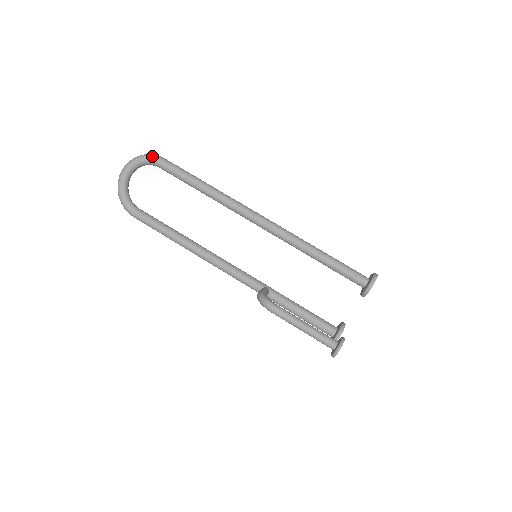
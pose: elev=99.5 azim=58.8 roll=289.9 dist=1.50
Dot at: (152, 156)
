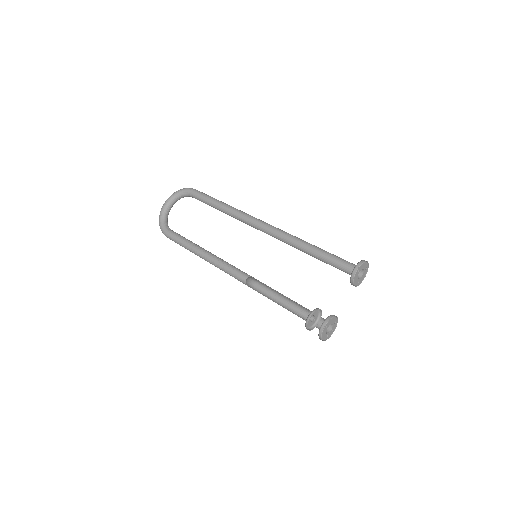
Dot at: (187, 188)
